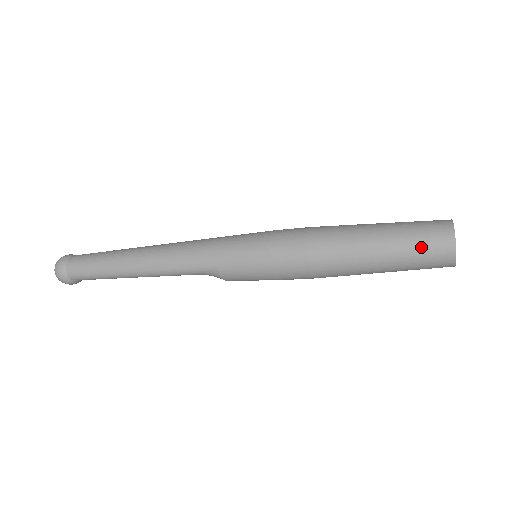
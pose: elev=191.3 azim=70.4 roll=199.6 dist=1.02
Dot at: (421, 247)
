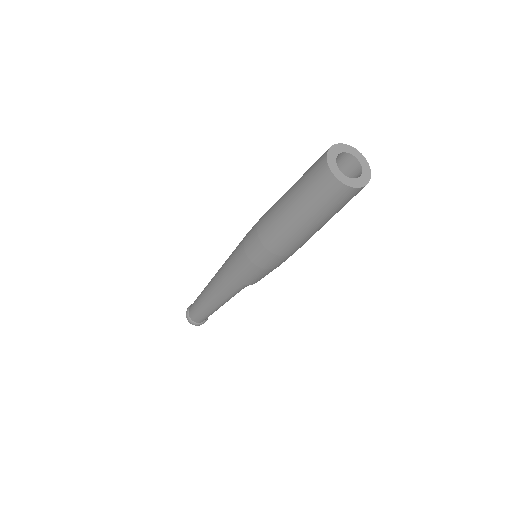
Dot at: (324, 202)
